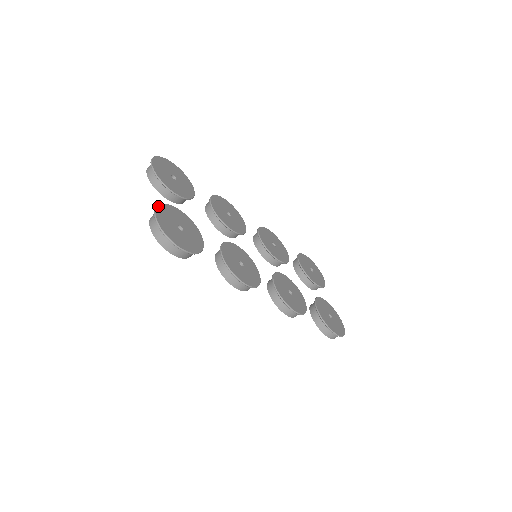
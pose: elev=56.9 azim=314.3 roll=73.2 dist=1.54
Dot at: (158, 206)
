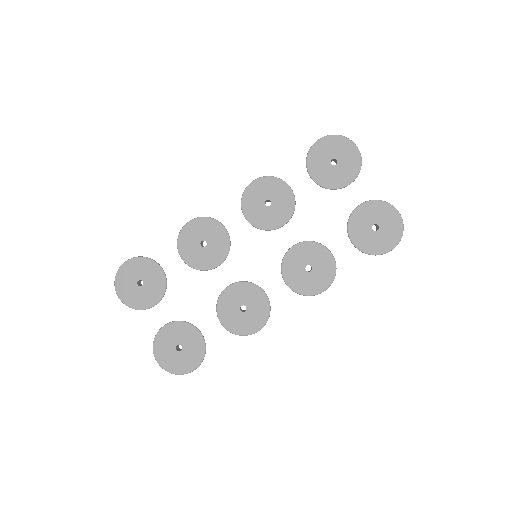
Dot at: (153, 349)
